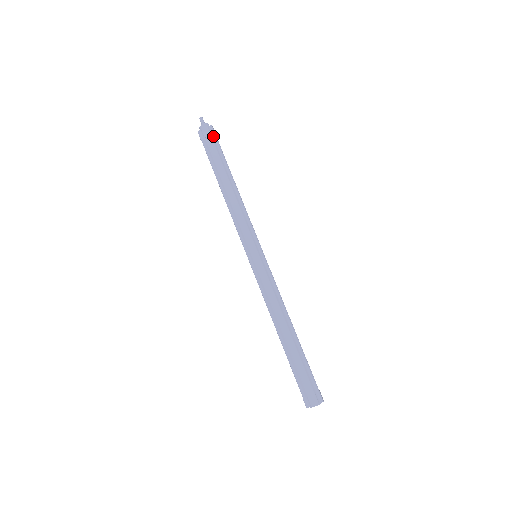
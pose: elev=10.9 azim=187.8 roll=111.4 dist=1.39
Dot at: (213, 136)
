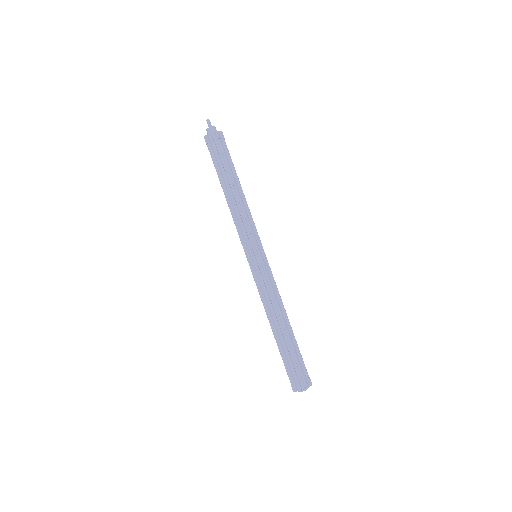
Dot at: (224, 141)
